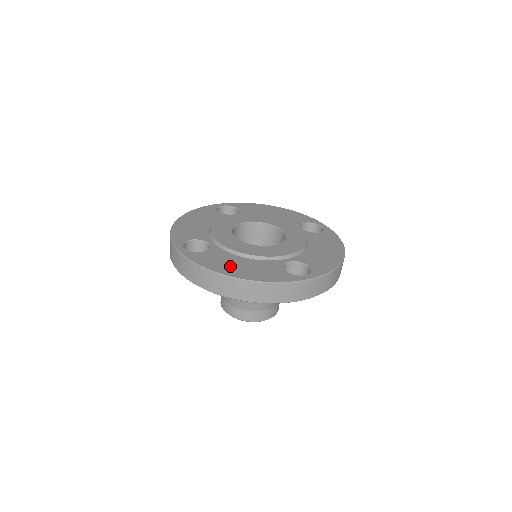
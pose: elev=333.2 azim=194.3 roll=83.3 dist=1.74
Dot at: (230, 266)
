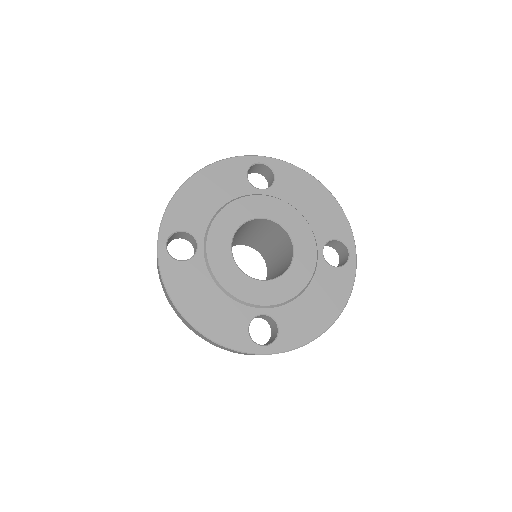
Dot at: (195, 300)
